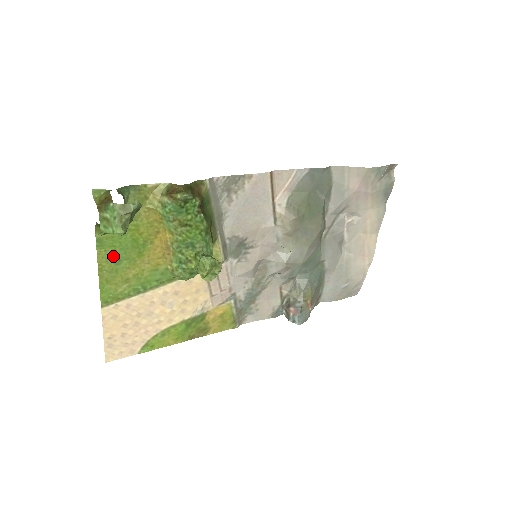
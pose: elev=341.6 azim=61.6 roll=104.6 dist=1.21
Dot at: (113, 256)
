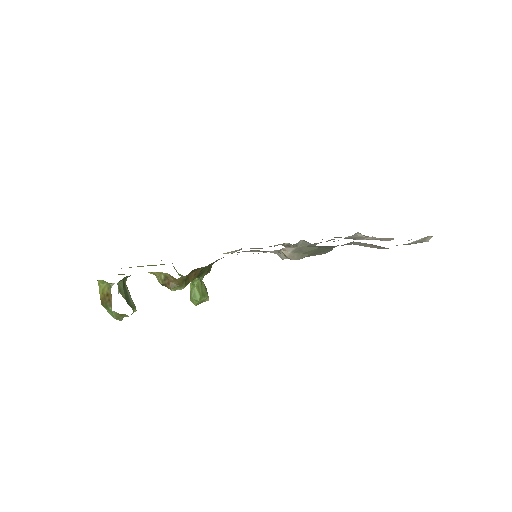
Dot at: occluded
